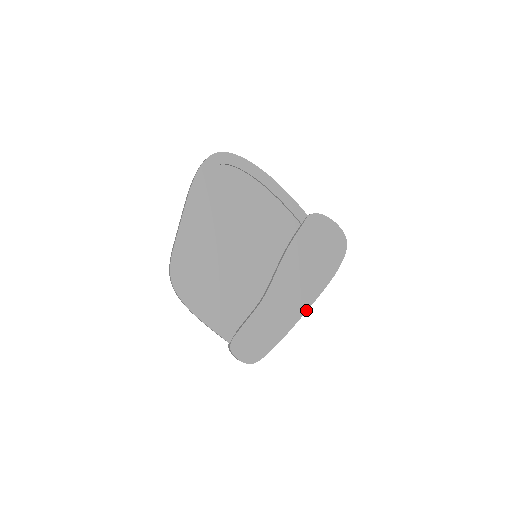
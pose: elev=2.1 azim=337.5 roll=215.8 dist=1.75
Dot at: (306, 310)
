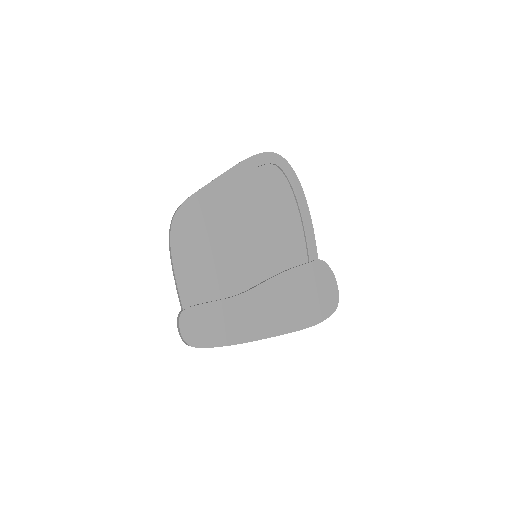
Dot at: (268, 337)
